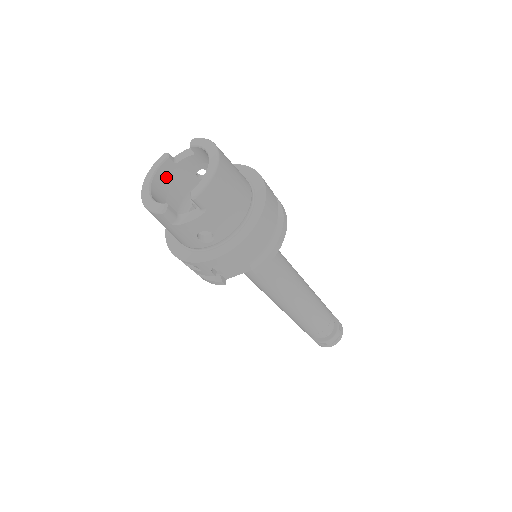
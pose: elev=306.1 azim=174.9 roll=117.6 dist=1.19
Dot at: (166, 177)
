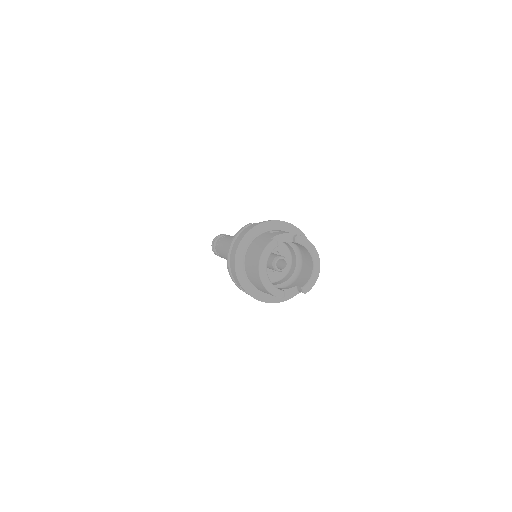
Dot at: occluded
